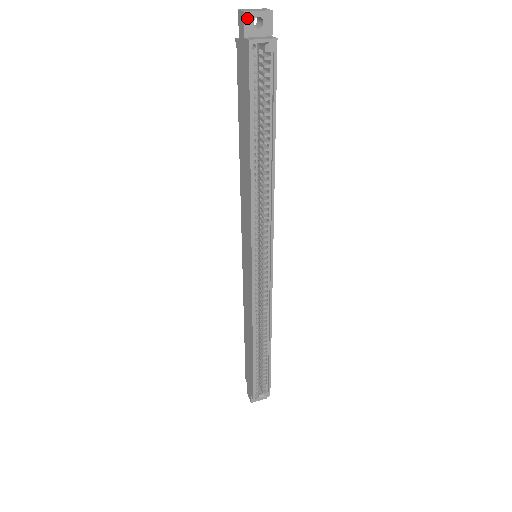
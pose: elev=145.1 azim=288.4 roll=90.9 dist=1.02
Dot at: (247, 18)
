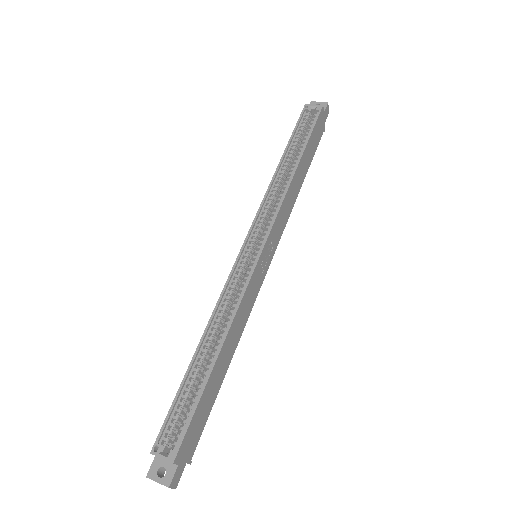
Dot at: occluded
